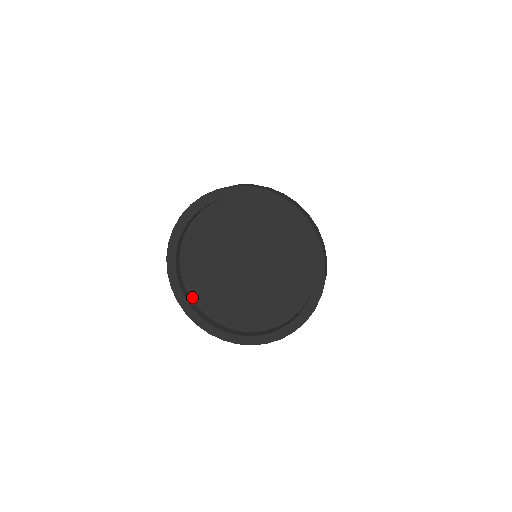
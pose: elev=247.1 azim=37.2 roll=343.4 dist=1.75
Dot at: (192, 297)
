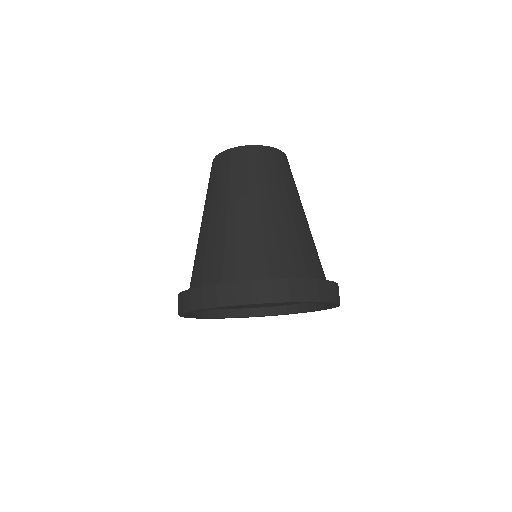
Dot at: (244, 308)
